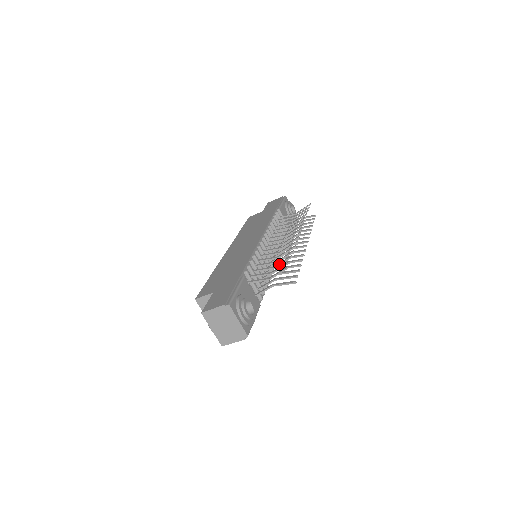
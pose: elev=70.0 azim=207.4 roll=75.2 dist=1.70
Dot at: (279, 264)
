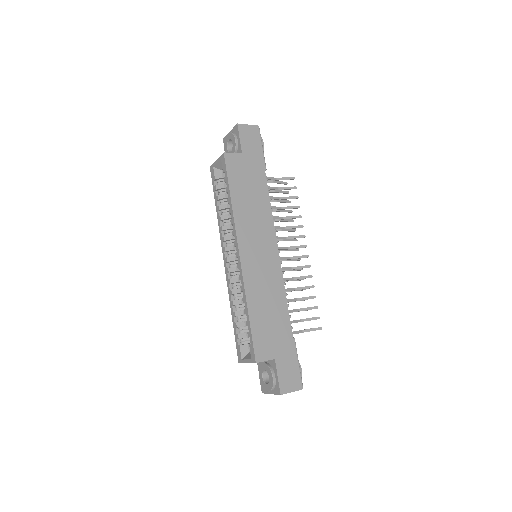
Dot at: occluded
